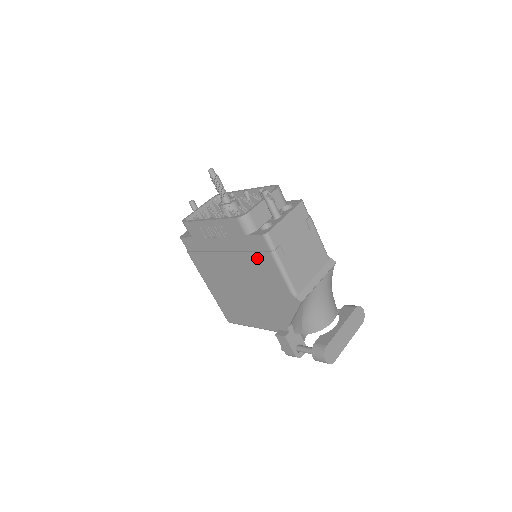
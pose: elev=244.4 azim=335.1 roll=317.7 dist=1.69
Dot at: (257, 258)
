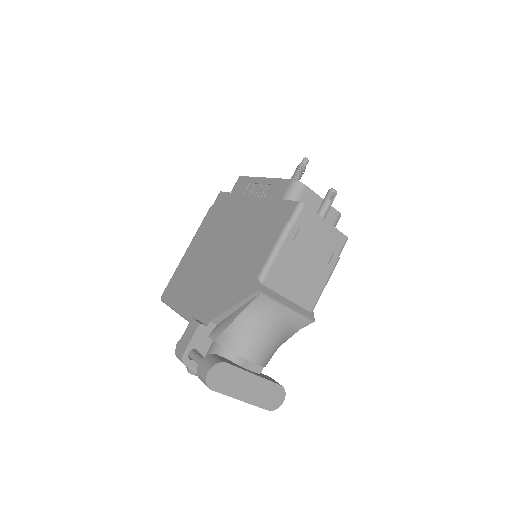
Dot at: (268, 225)
